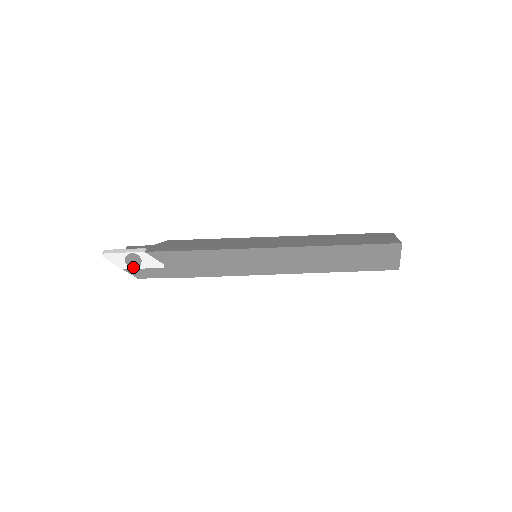
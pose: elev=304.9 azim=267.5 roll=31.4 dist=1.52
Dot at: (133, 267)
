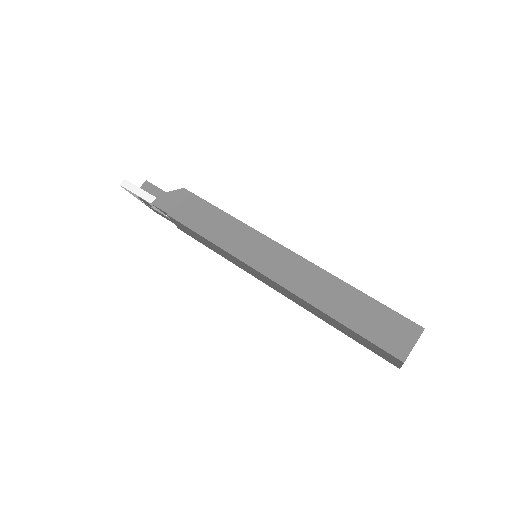
Dot at: (148, 205)
